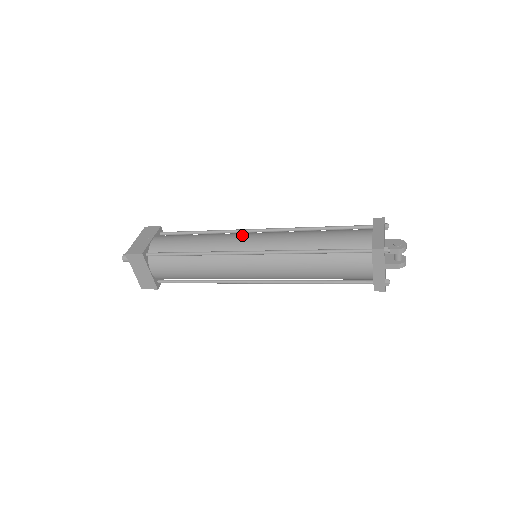
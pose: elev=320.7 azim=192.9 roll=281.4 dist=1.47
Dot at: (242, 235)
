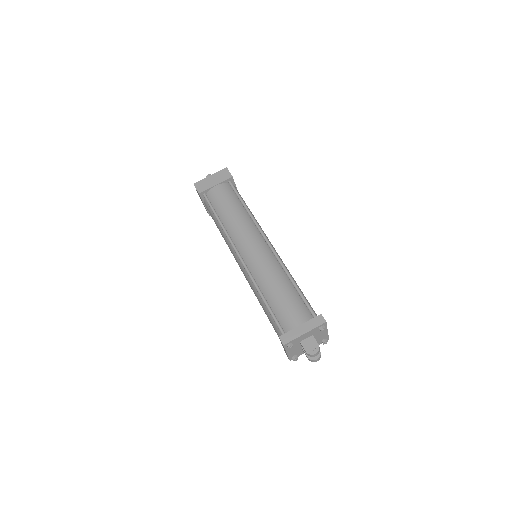
Dot at: (251, 237)
